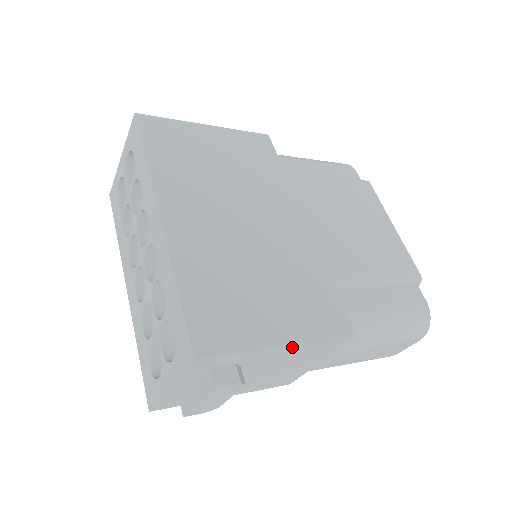
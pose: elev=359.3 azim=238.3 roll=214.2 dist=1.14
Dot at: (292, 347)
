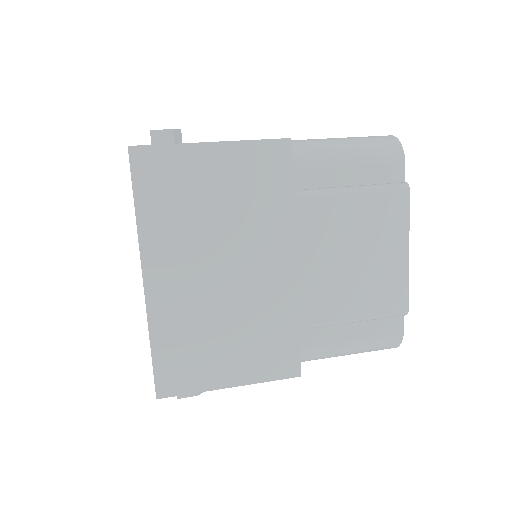
Dot at: (239, 384)
